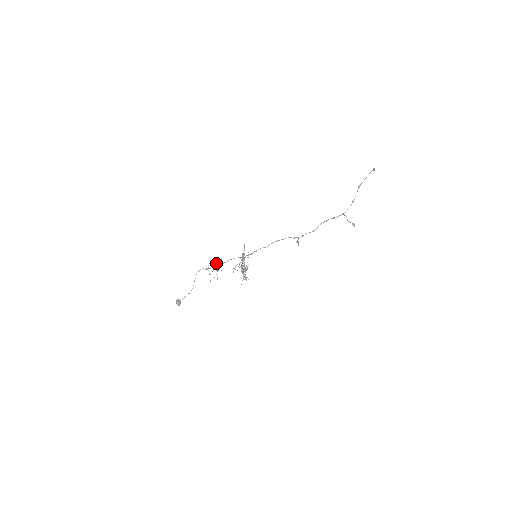
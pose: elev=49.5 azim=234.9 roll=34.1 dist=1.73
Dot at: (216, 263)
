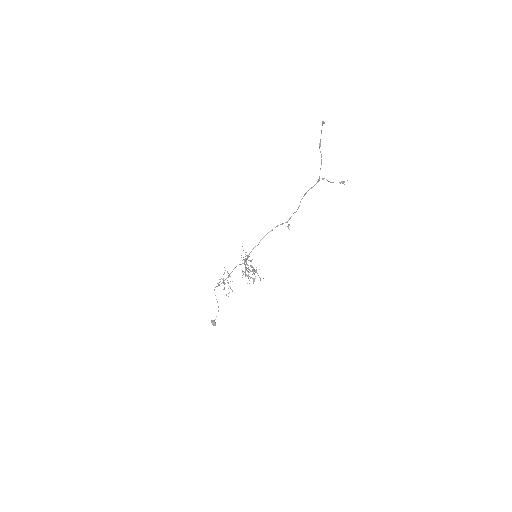
Dot at: (221, 278)
